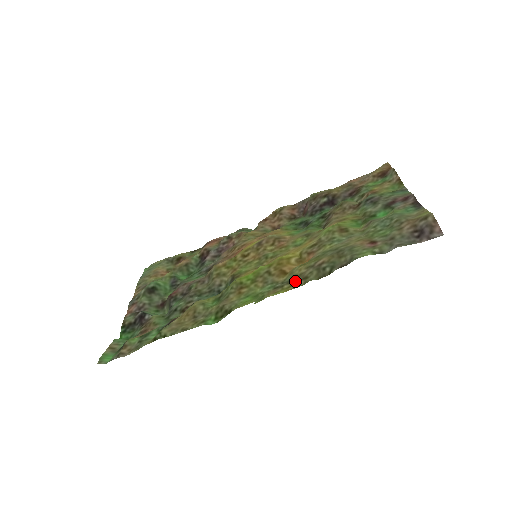
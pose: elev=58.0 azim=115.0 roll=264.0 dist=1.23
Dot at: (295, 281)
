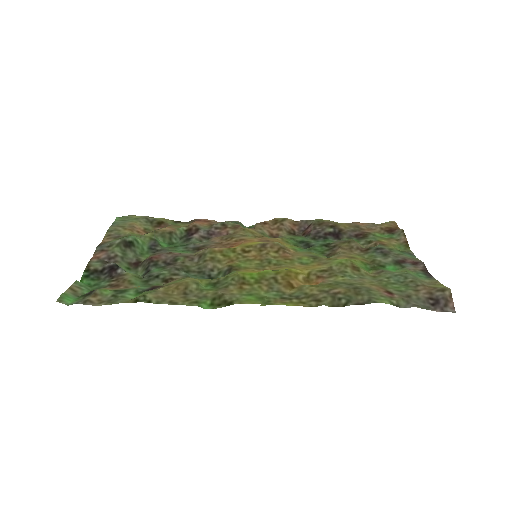
Dot at: (305, 299)
